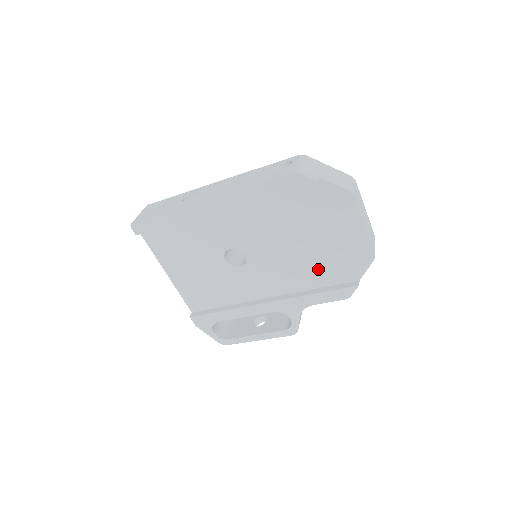
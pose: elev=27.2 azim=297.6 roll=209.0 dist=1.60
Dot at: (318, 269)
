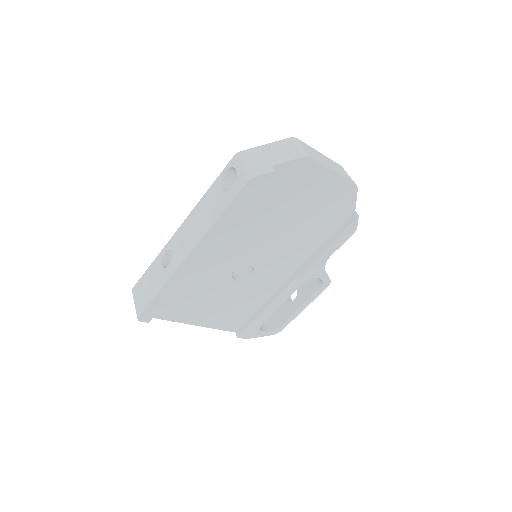
Dot at: (316, 229)
